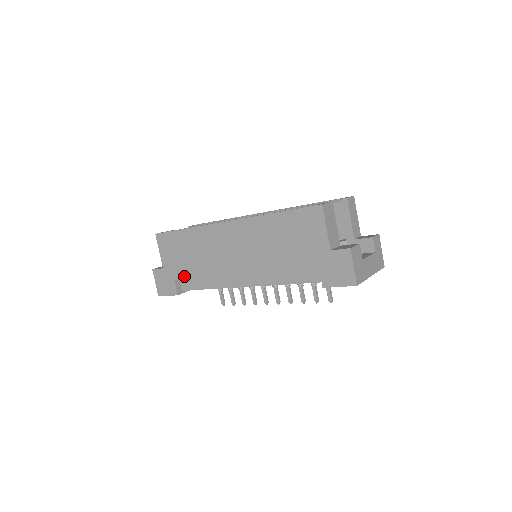
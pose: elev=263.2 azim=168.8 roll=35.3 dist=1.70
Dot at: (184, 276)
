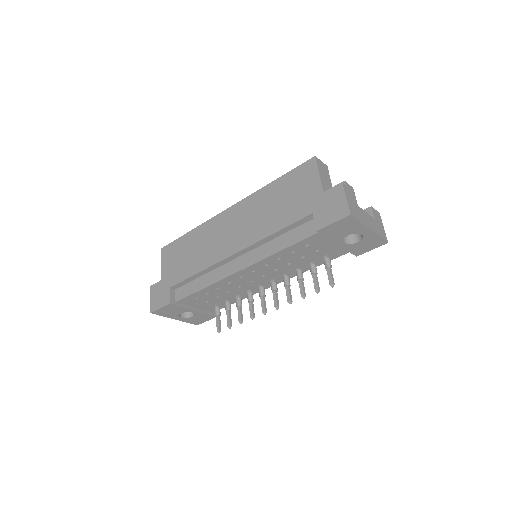
Dot at: (180, 279)
